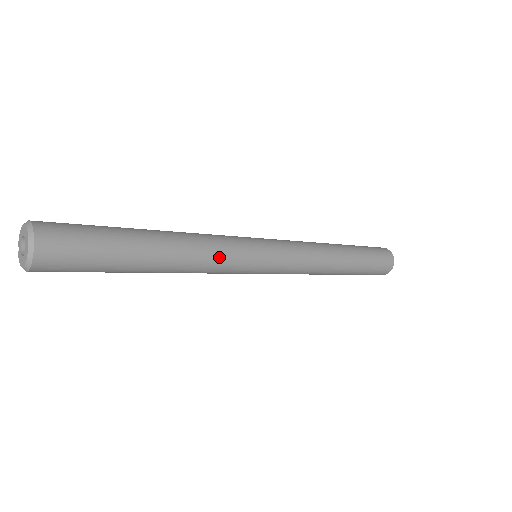
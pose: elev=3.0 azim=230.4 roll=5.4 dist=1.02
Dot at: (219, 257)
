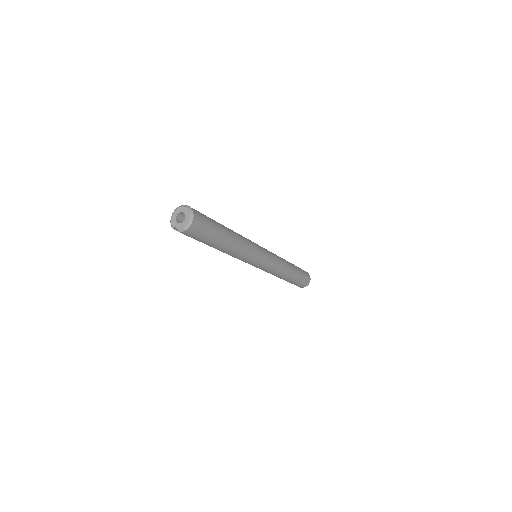
Dot at: (247, 239)
